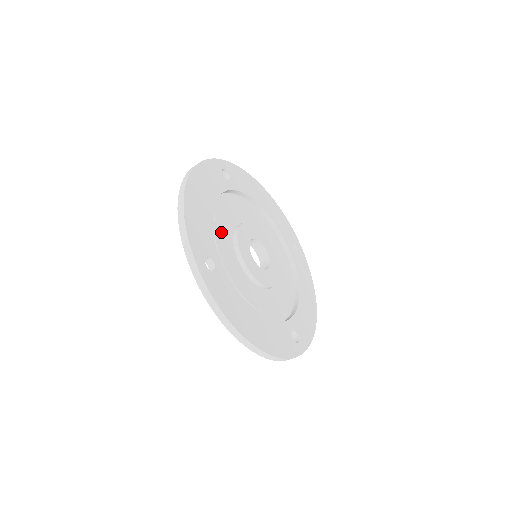
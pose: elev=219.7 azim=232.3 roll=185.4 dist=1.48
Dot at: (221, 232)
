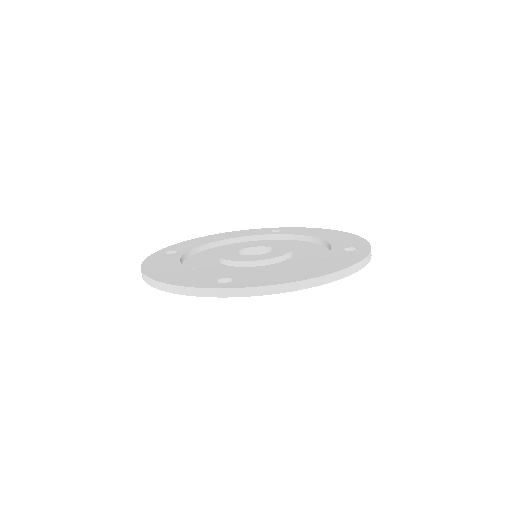
Dot at: (211, 270)
